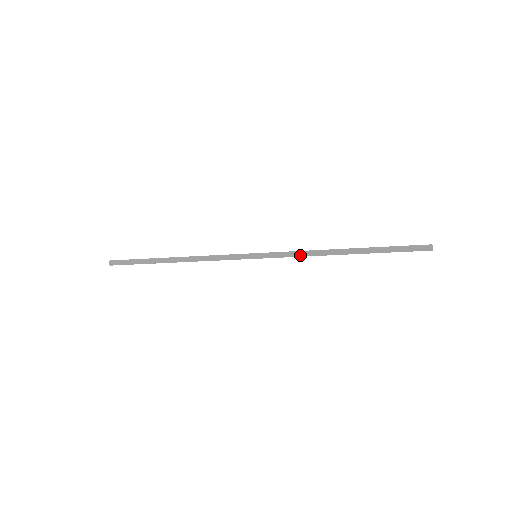
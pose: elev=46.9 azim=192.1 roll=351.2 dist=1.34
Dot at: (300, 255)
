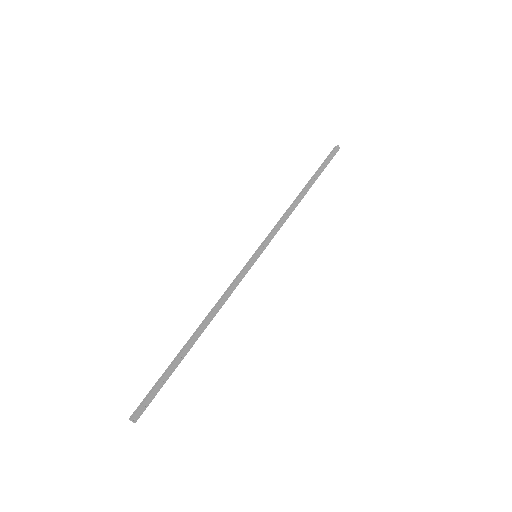
Dot at: (282, 222)
